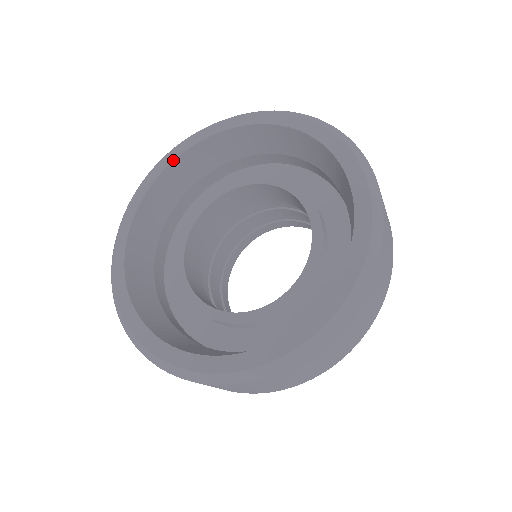
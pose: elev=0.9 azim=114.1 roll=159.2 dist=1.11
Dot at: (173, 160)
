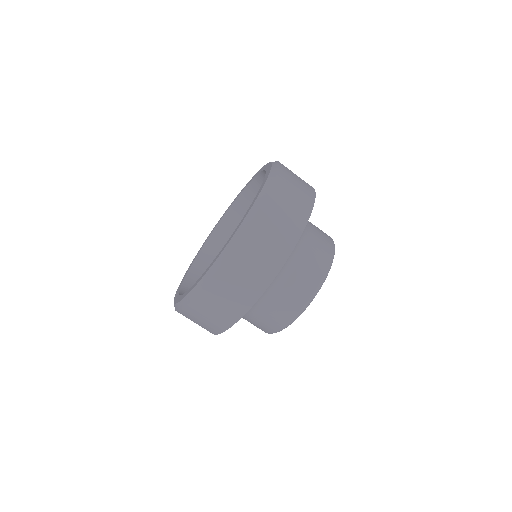
Dot at: (232, 203)
